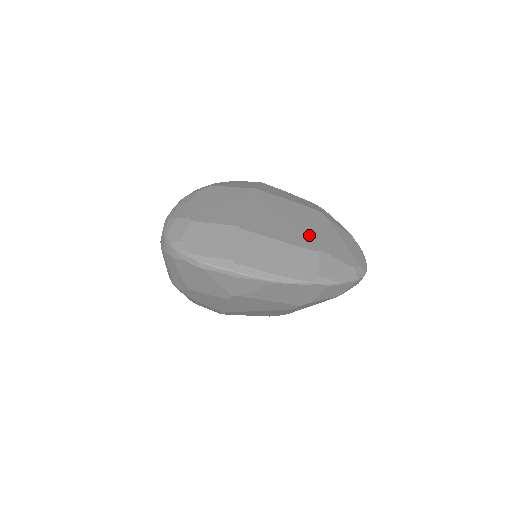
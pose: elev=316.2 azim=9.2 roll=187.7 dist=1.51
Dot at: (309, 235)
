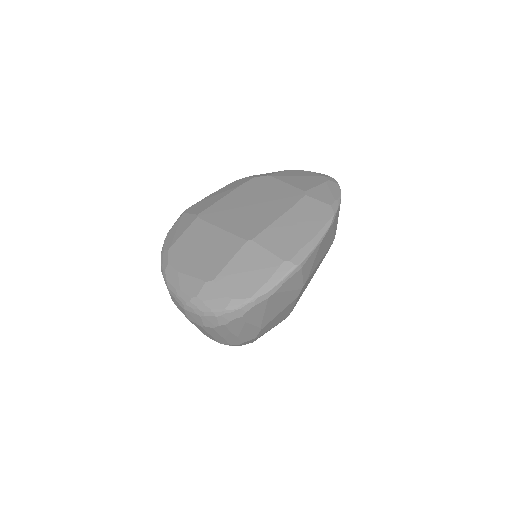
Dot at: (281, 194)
